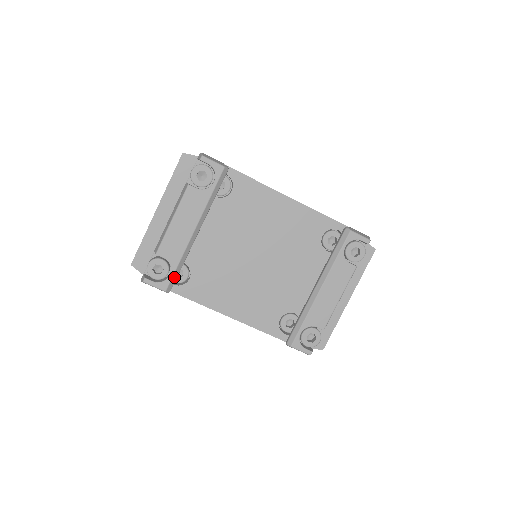
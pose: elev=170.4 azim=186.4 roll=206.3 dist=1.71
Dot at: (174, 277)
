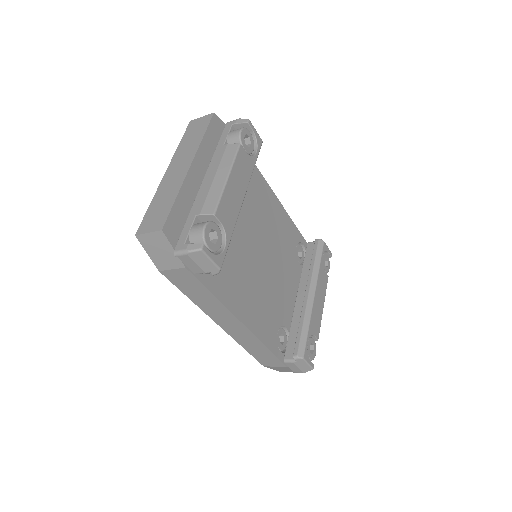
Dot at: (226, 252)
